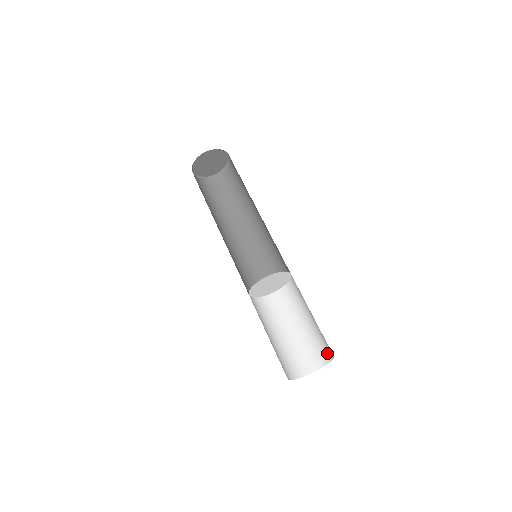
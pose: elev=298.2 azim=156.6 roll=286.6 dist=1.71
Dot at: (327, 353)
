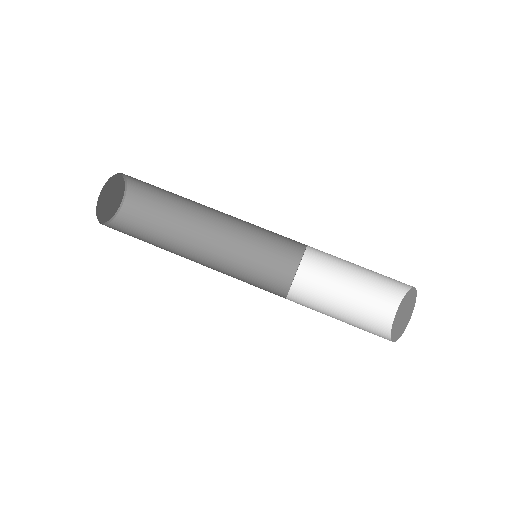
Dot at: occluded
